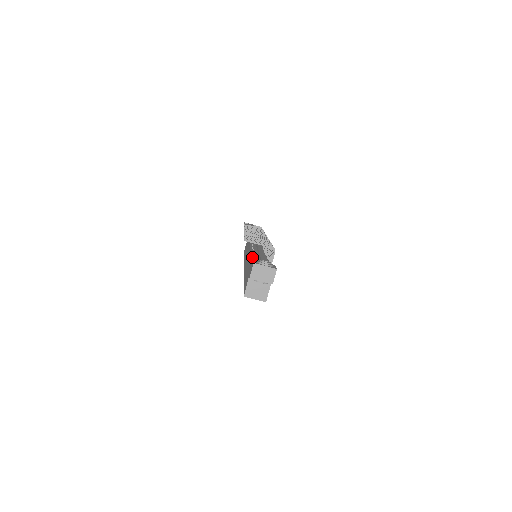
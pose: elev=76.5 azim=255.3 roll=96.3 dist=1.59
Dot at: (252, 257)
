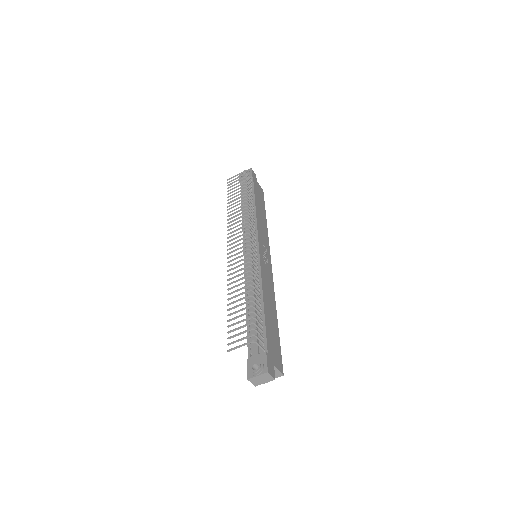
Dot at: (247, 329)
